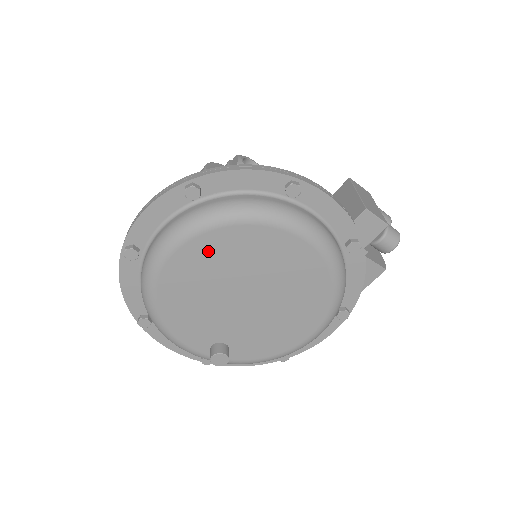
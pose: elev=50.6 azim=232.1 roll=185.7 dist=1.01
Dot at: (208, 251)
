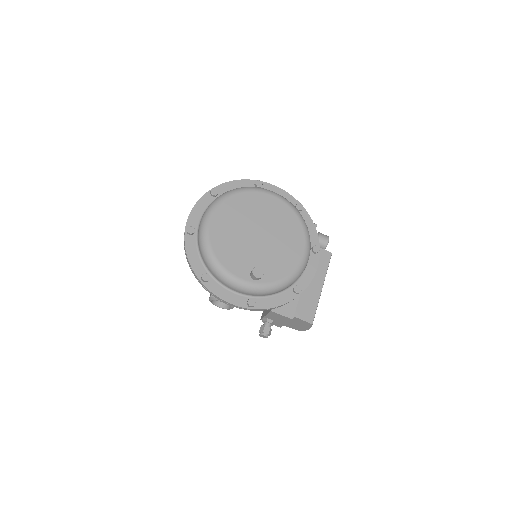
Dot at: (230, 209)
